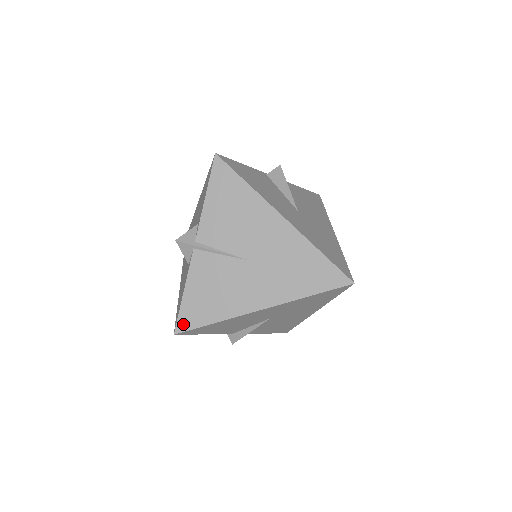
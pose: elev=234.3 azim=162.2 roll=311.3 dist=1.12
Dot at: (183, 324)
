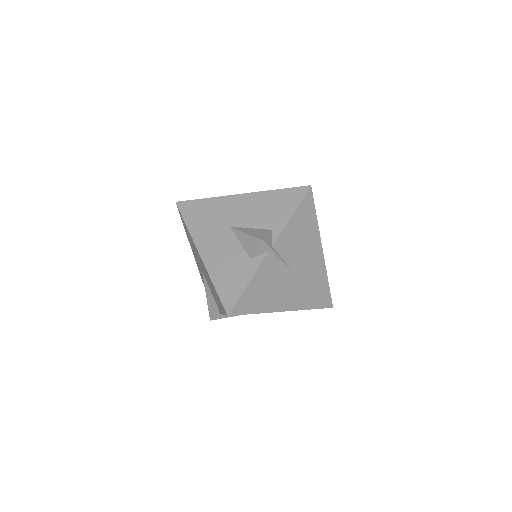
Dot at: (237, 309)
